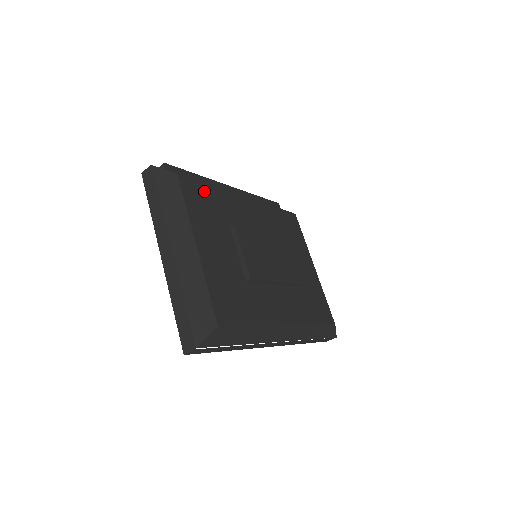
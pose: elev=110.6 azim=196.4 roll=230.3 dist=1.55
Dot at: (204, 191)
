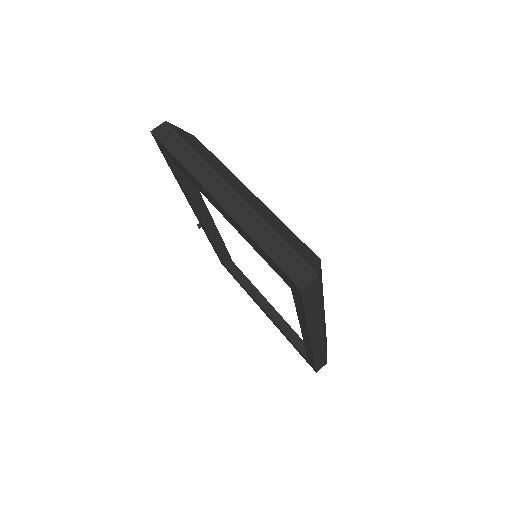
Dot at: occluded
